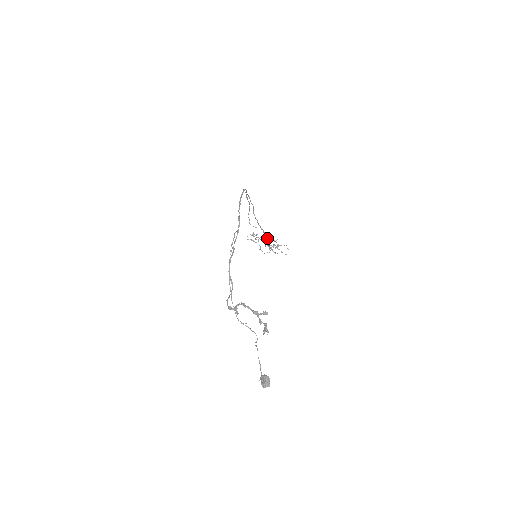
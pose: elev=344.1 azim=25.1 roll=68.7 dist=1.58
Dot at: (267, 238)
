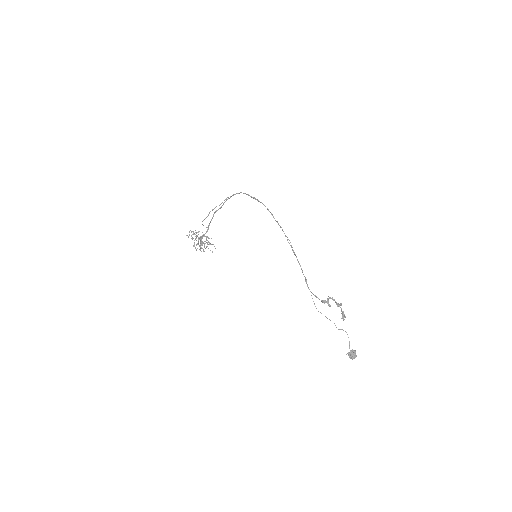
Dot at: occluded
